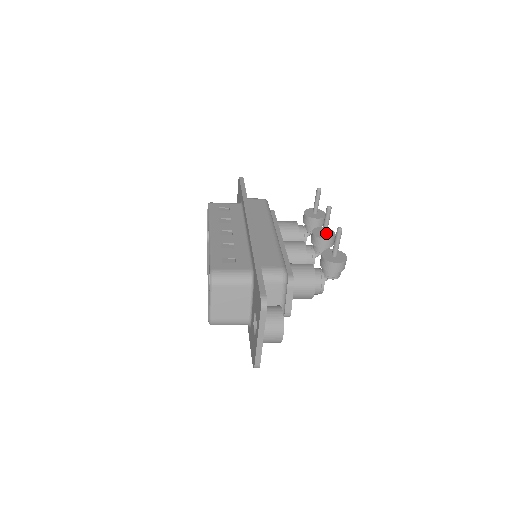
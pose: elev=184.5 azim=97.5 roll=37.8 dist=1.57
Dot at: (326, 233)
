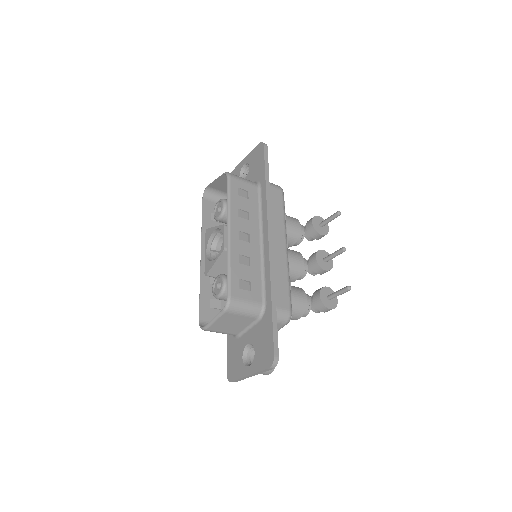
Dot at: (326, 261)
